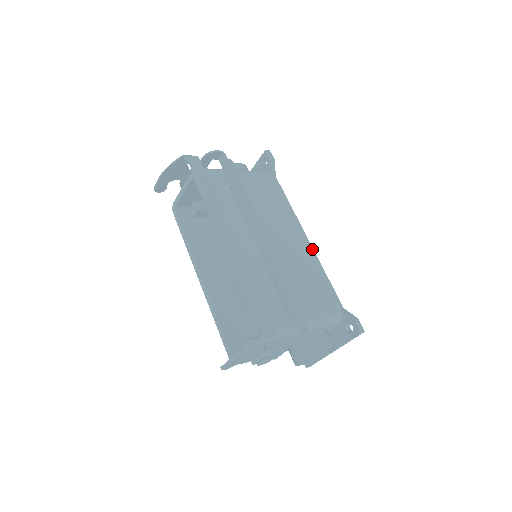
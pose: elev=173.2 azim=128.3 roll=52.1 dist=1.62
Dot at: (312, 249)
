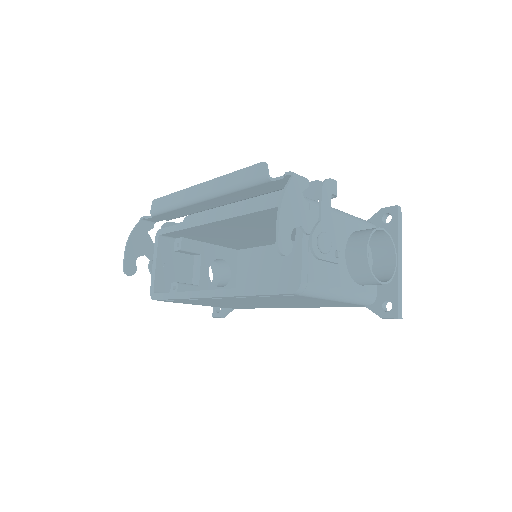
Dot at: occluded
